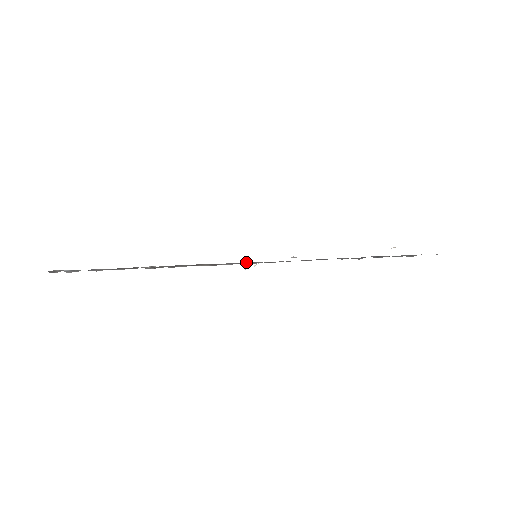
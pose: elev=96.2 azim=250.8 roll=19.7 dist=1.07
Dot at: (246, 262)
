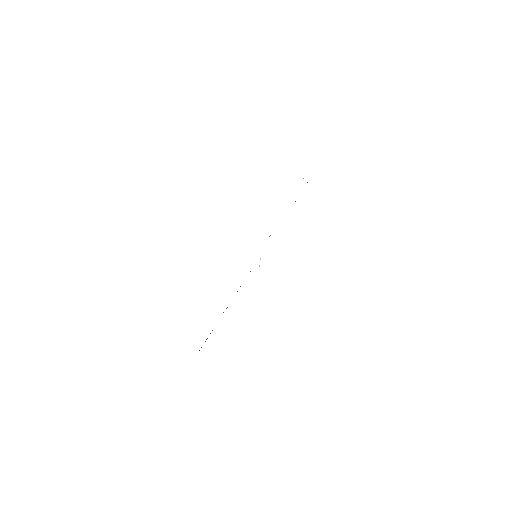
Dot at: occluded
